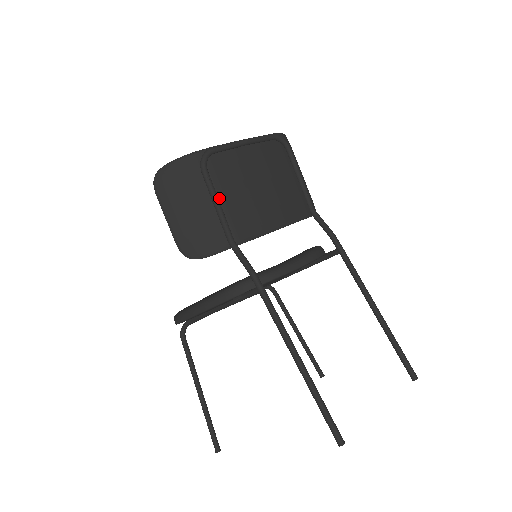
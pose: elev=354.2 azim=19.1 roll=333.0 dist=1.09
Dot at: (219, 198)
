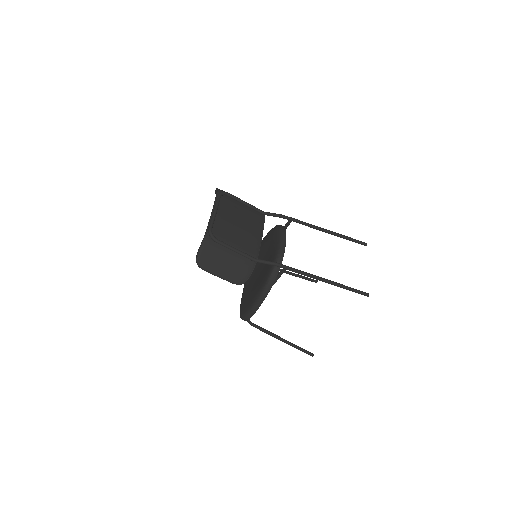
Dot at: (233, 247)
